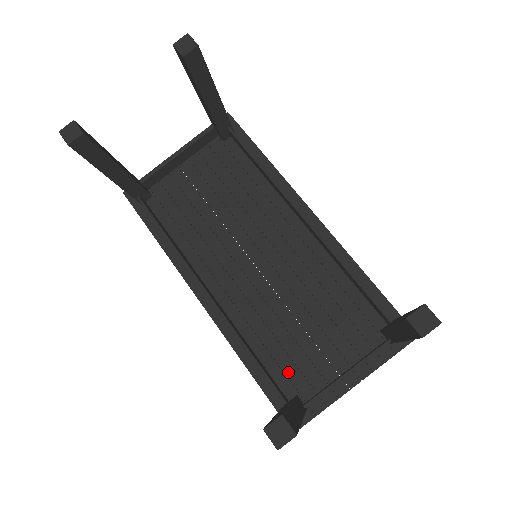
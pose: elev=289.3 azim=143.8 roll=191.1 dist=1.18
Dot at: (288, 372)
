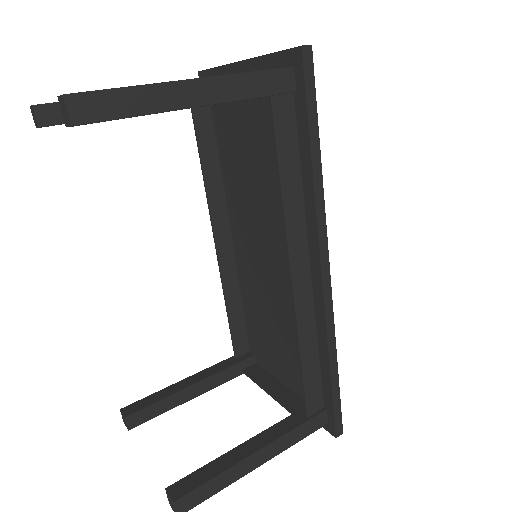
Dot at: (255, 339)
